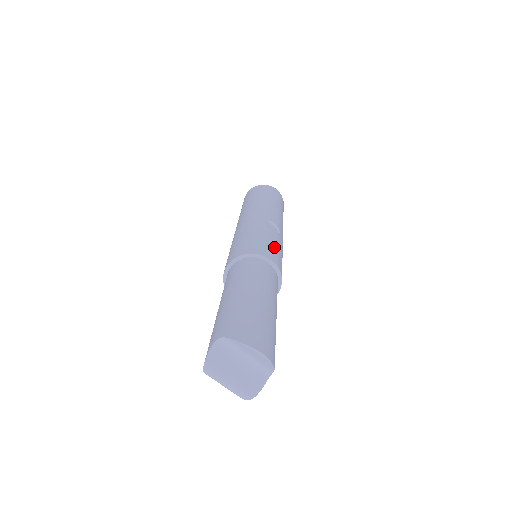
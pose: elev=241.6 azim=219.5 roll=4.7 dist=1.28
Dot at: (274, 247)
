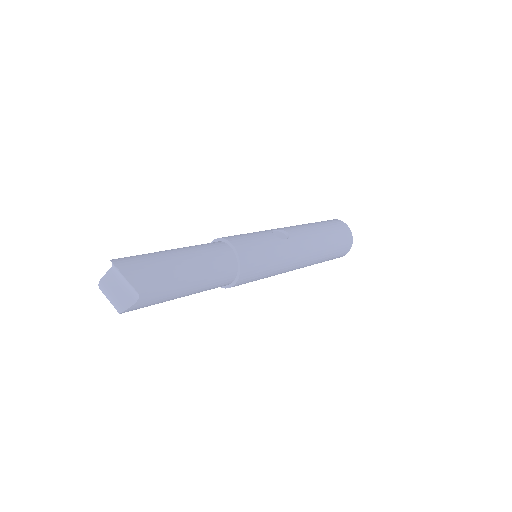
Dot at: (253, 239)
